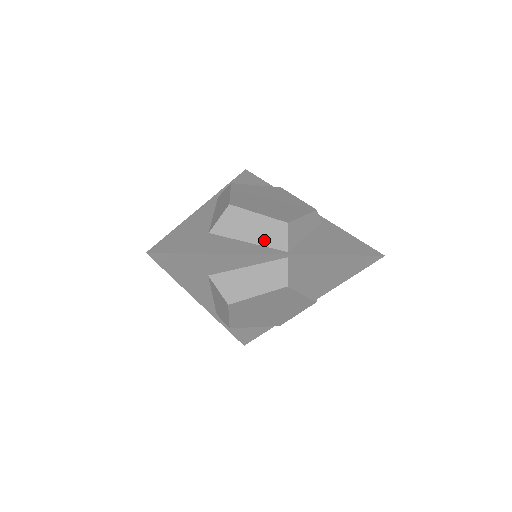
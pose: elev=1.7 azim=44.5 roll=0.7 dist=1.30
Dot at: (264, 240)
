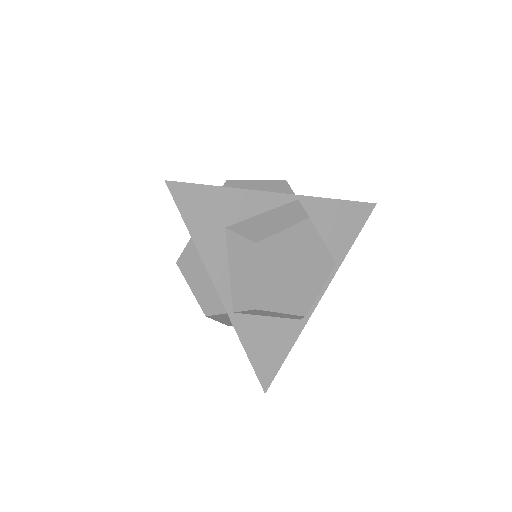
Dot at: occluded
